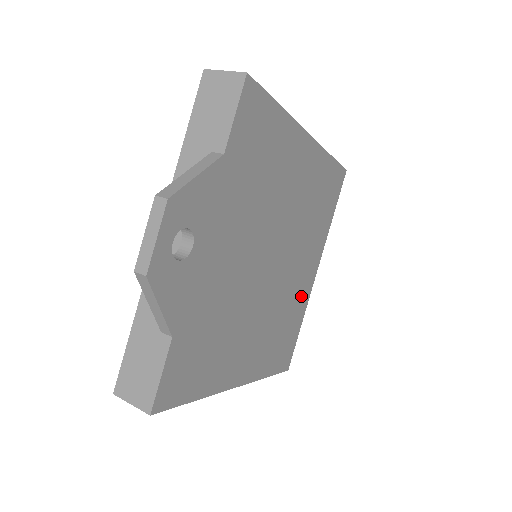
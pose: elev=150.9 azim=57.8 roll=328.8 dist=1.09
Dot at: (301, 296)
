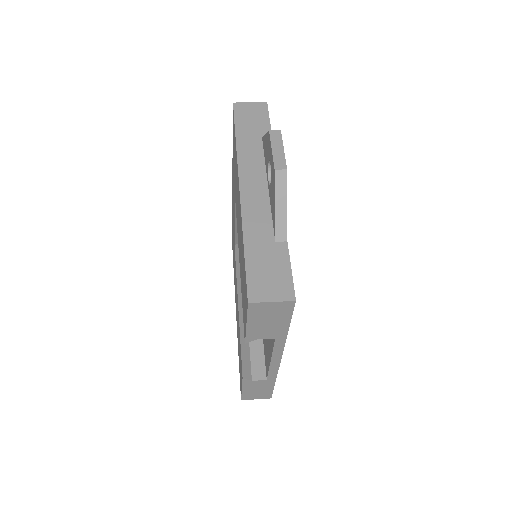
Dot at: occluded
